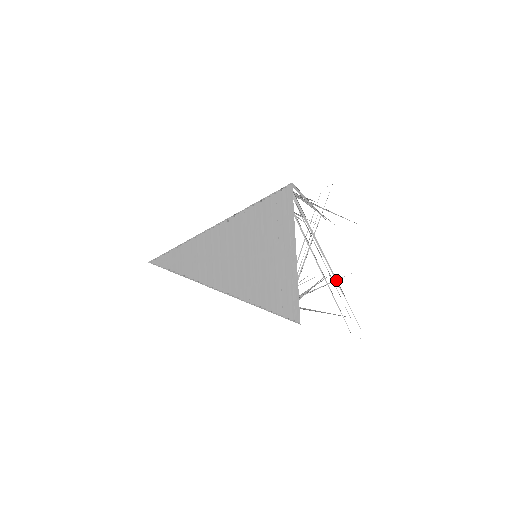
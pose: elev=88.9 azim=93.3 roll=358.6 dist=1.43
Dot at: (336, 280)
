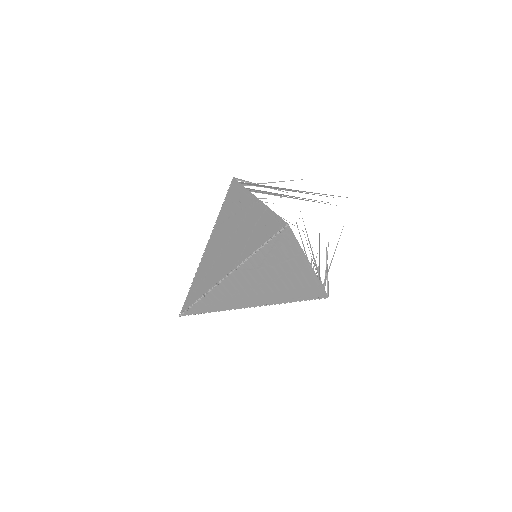
Dot at: (298, 191)
